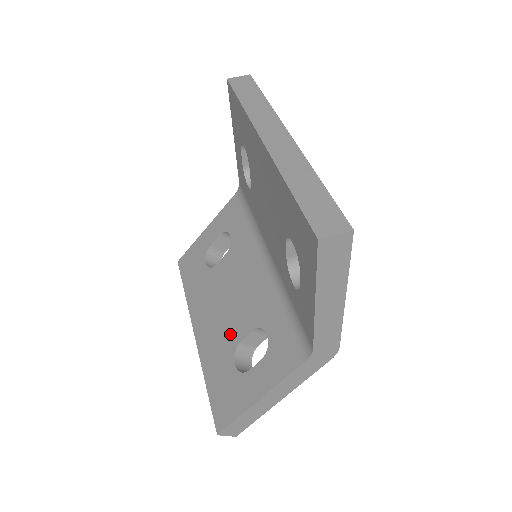
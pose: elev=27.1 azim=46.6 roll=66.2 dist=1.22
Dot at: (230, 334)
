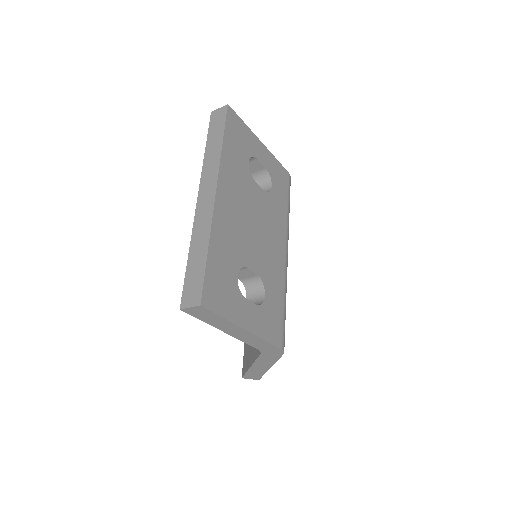
Dot at: occluded
